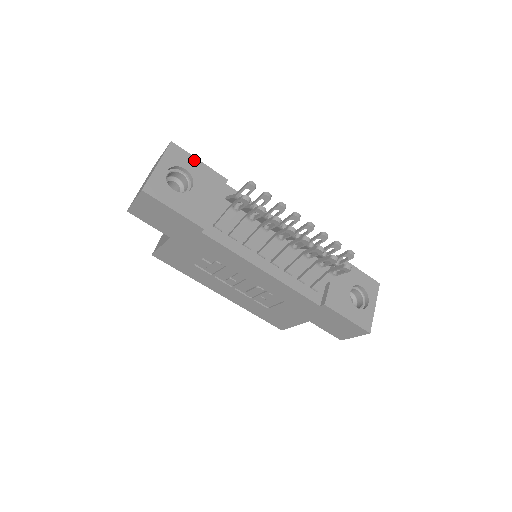
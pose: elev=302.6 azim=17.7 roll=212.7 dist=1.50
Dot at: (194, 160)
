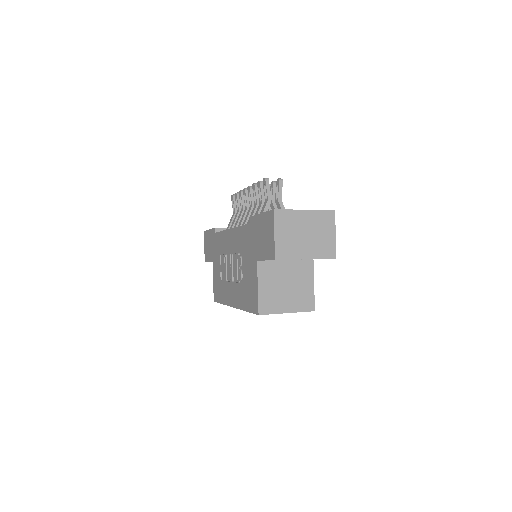
Dot at: occluded
